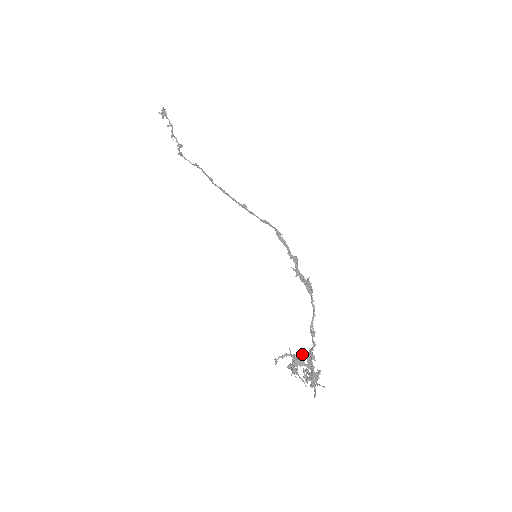
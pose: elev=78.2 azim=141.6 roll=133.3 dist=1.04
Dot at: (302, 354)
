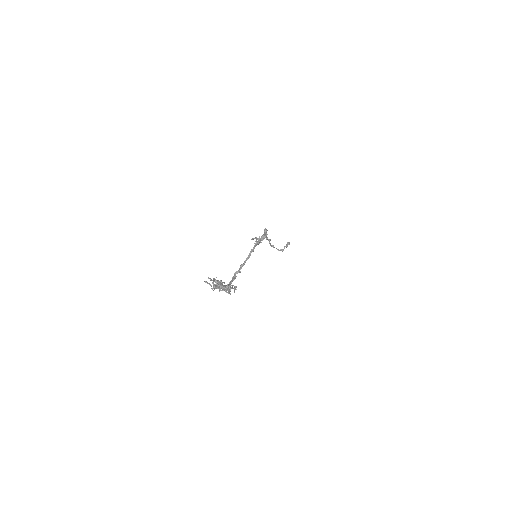
Dot at: (232, 285)
